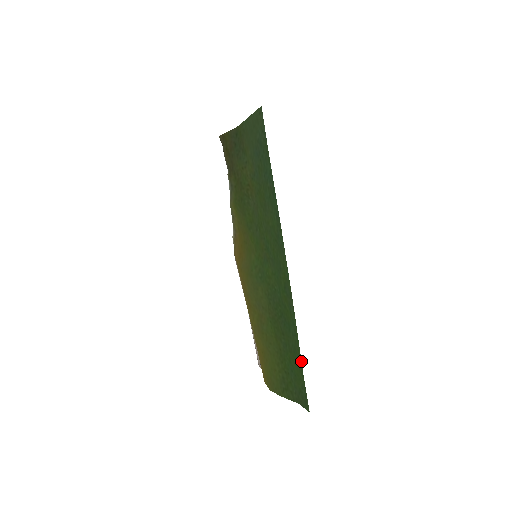
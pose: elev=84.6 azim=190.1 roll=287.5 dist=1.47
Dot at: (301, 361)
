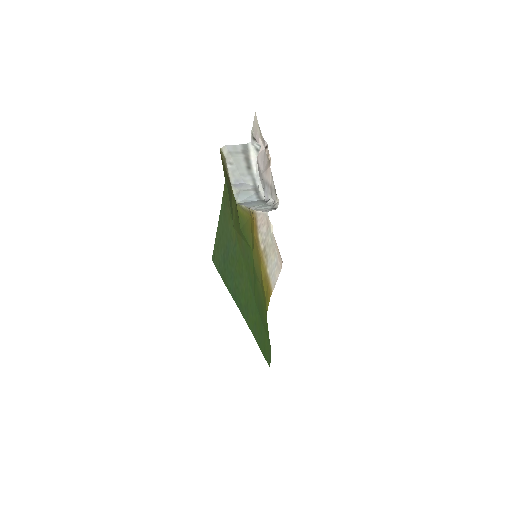
Dot at: (263, 355)
